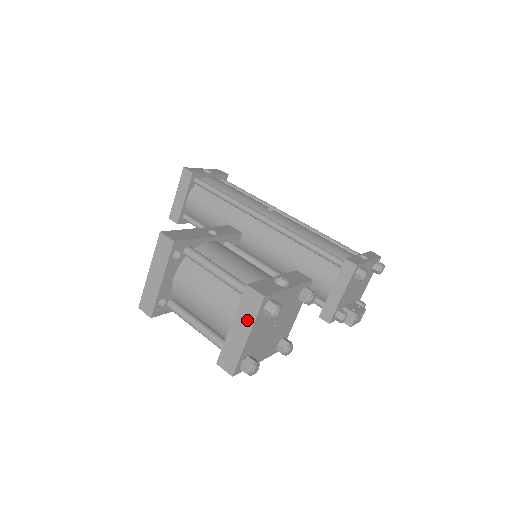
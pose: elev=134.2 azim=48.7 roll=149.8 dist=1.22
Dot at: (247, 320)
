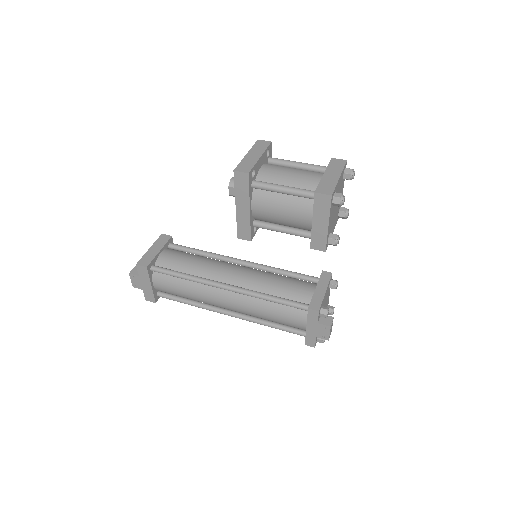
Dot at: (337, 170)
